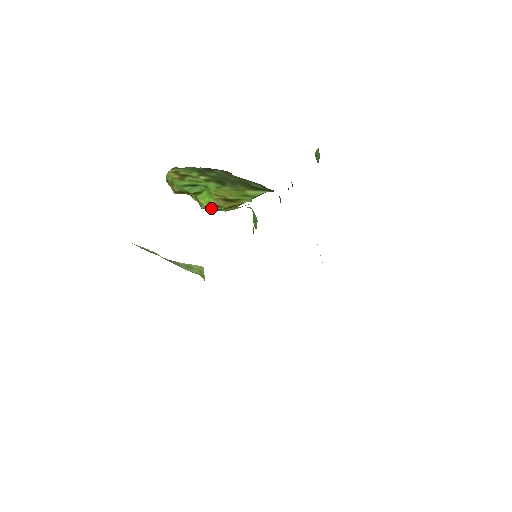
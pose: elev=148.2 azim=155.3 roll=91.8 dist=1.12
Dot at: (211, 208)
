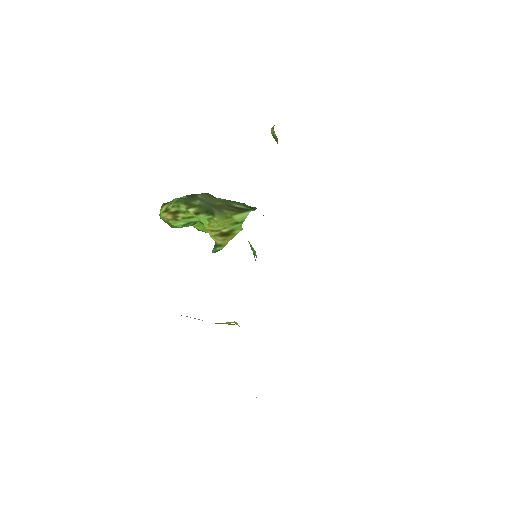
Dot at: (215, 250)
